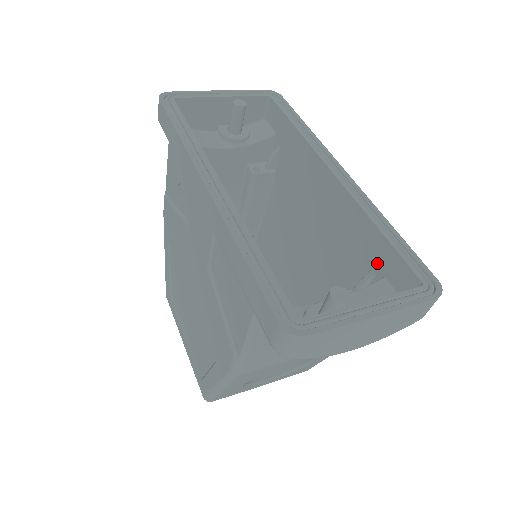
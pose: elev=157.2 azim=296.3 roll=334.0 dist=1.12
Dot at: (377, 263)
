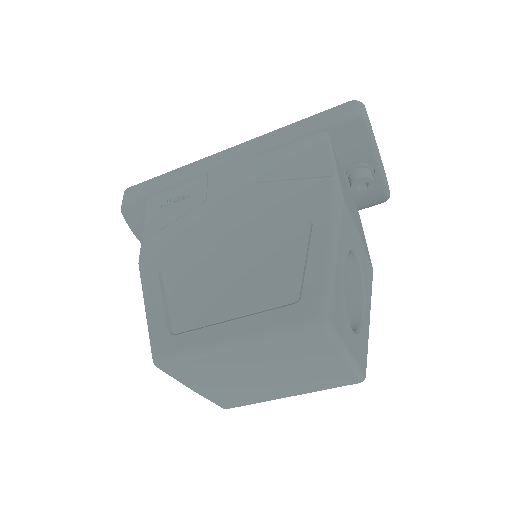
Dot at: occluded
